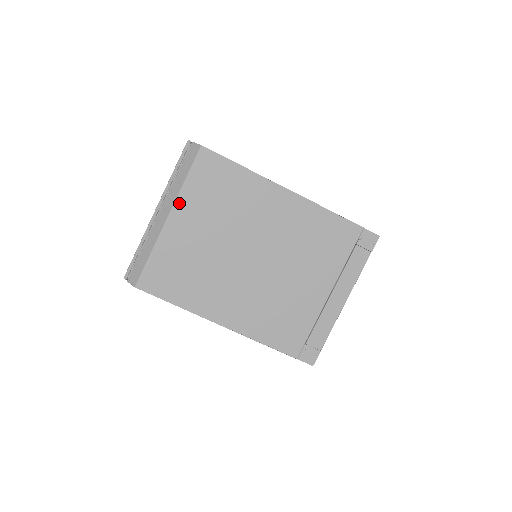
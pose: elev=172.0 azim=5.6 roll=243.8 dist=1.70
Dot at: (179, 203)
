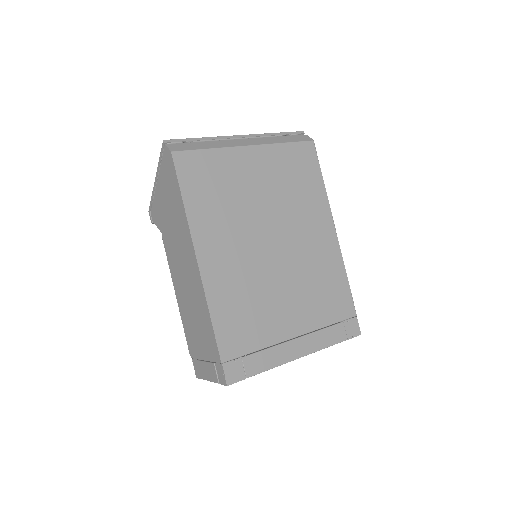
Dot at: (266, 148)
